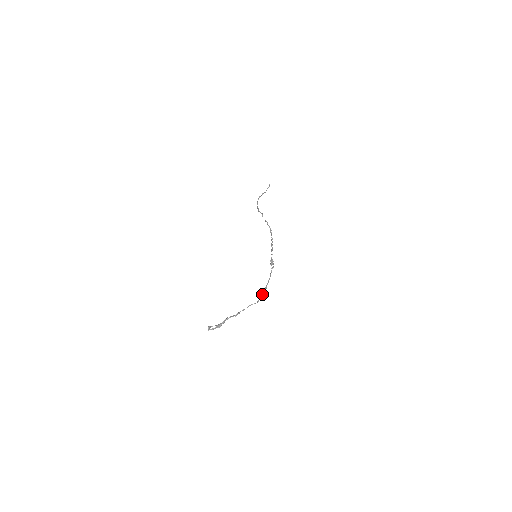
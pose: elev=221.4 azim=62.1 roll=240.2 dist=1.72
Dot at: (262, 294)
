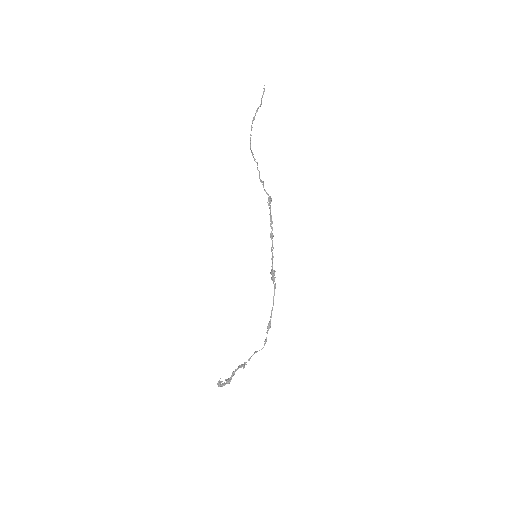
Dot at: occluded
